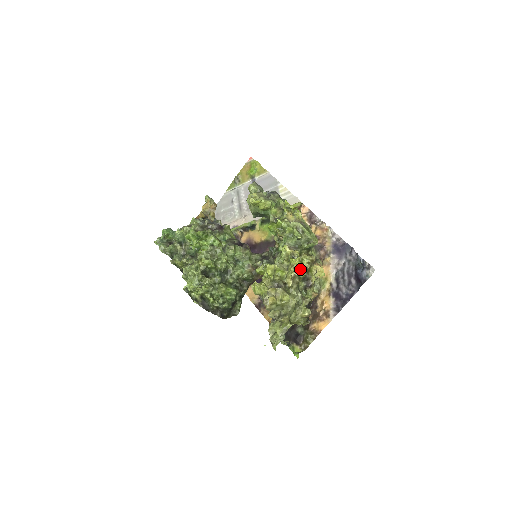
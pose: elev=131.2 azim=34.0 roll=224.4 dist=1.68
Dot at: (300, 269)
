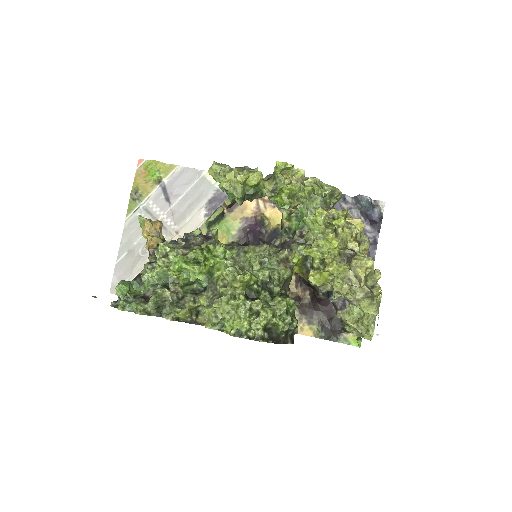
Dot at: (354, 225)
